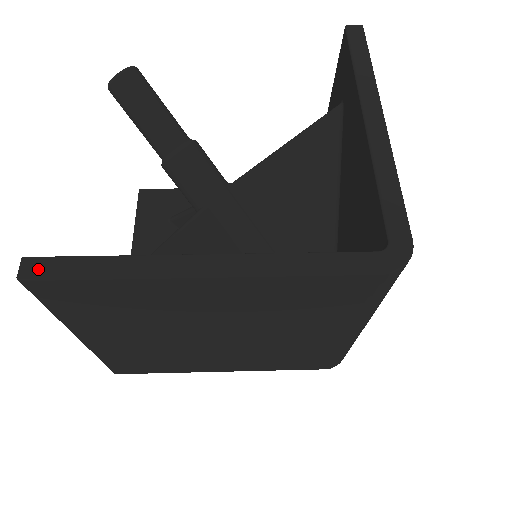
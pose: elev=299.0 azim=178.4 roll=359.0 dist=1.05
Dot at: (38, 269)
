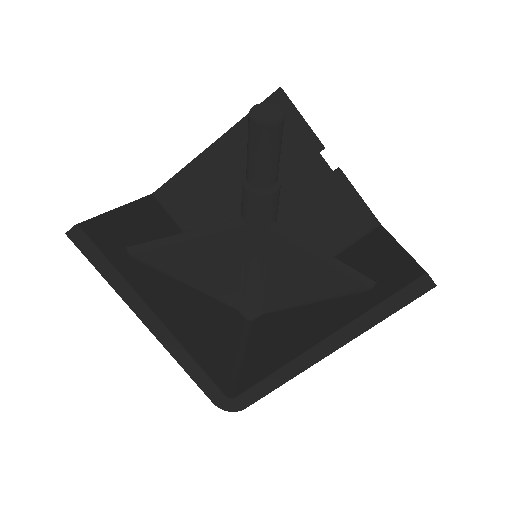
Dot at: (78, 239)
